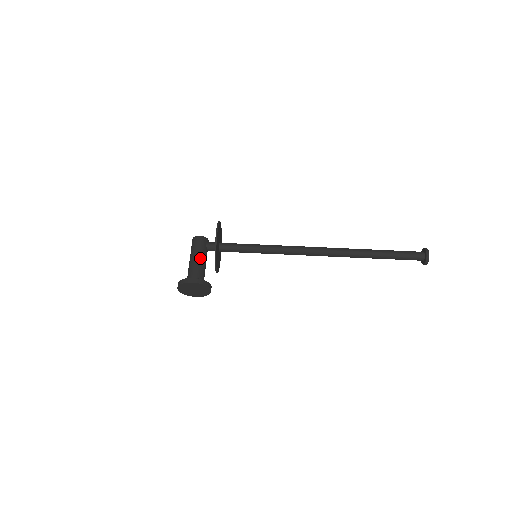
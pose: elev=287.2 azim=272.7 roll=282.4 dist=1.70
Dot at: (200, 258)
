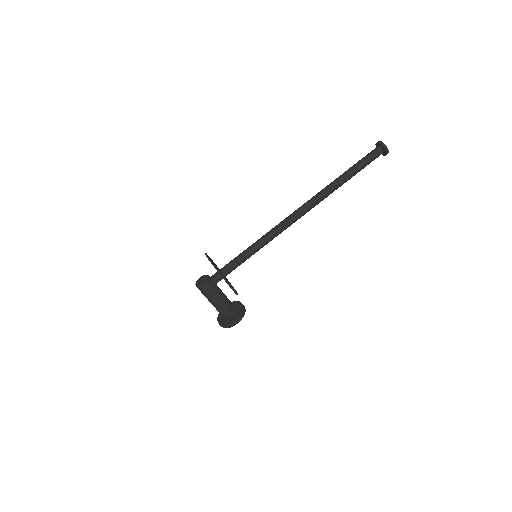
Dot at: (221, 299)
